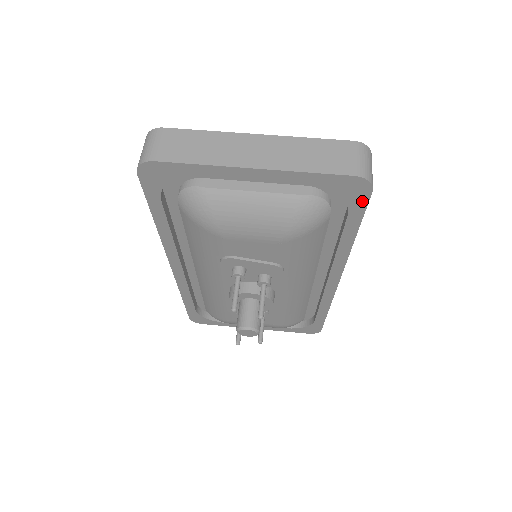
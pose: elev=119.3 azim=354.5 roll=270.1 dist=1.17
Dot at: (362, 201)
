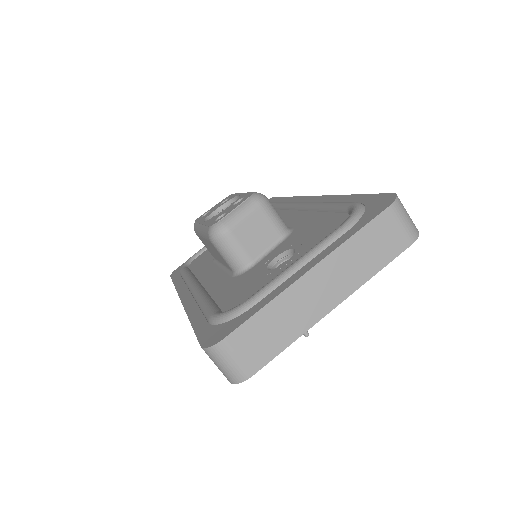
Dot at: occluded
